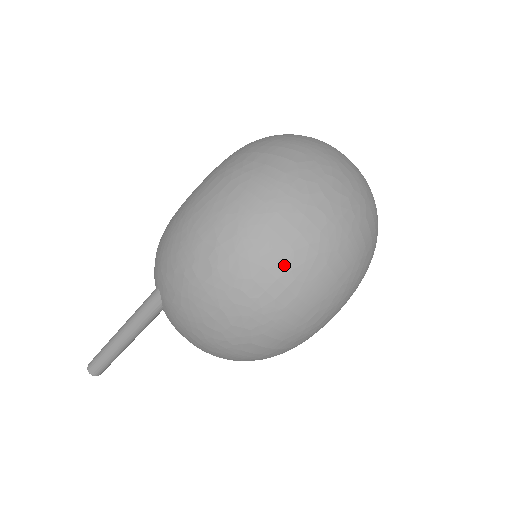
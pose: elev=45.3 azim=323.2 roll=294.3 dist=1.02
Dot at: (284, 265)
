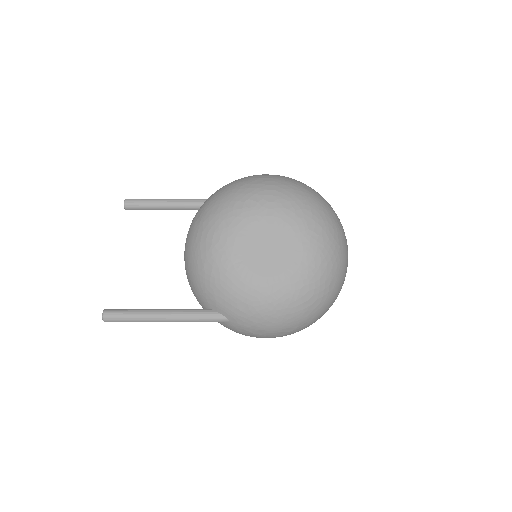
Dot at: occluded
